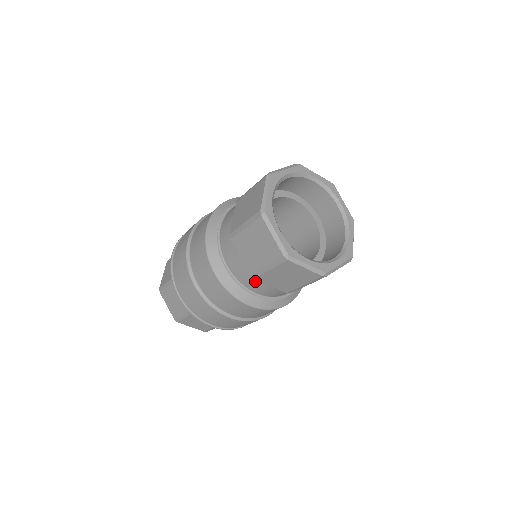
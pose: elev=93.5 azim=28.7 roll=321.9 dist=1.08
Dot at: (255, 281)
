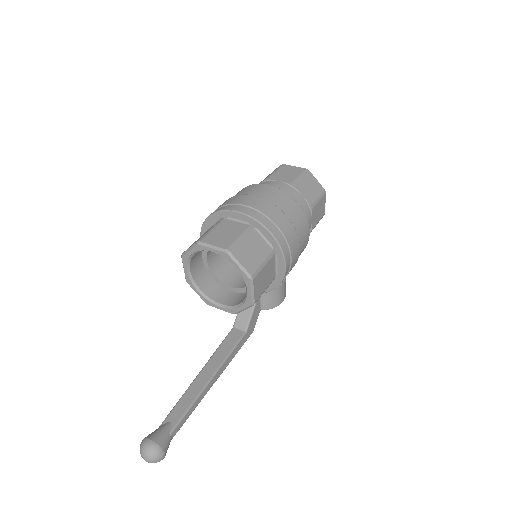
Dot at: (294, 191)
